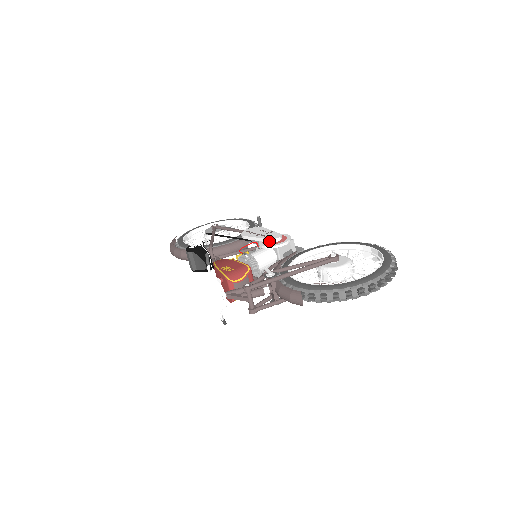
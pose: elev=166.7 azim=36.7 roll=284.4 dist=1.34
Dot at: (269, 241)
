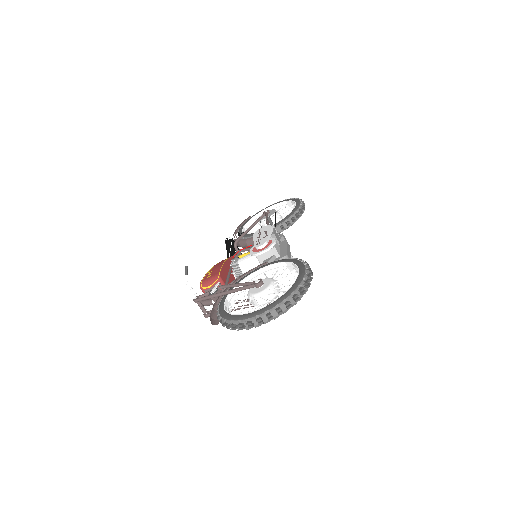
Dot at: (255, 248)
